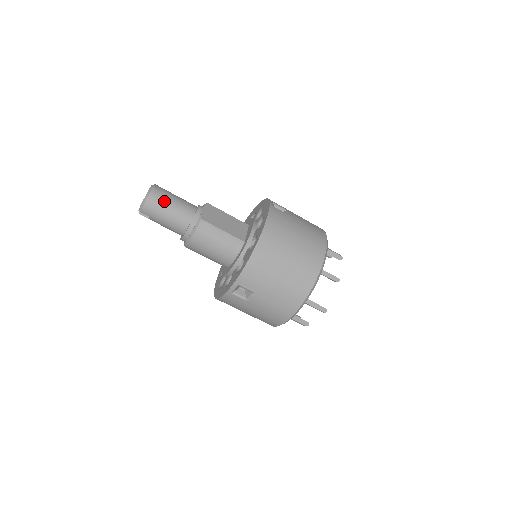
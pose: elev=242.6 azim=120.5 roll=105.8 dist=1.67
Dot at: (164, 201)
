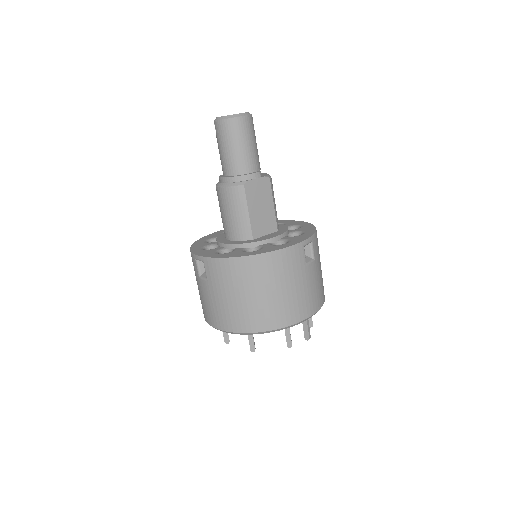
Dot at: (237, 136)
